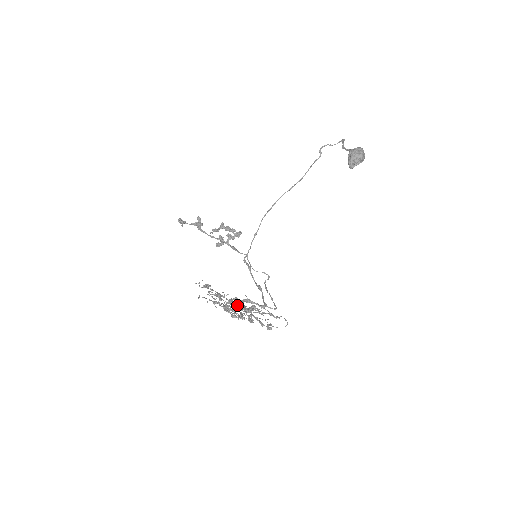
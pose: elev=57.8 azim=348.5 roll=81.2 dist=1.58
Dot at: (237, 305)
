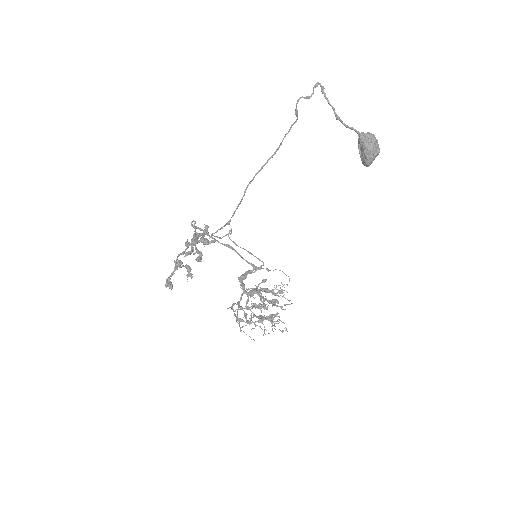
Dot at: occluded
